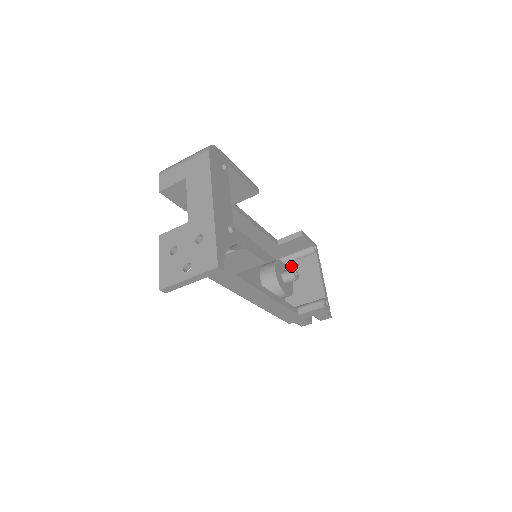
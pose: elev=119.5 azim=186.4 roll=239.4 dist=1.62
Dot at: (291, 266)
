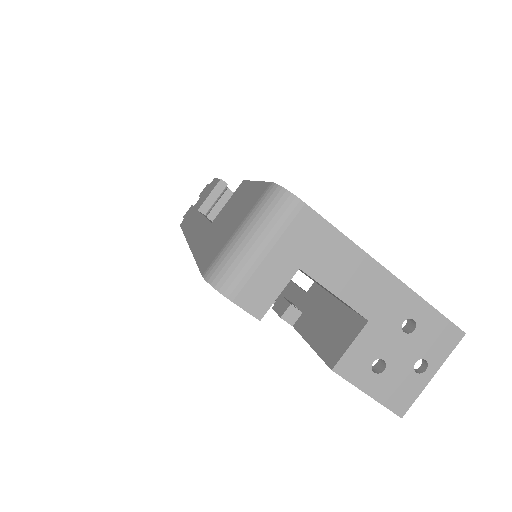
Dot at: occluded
